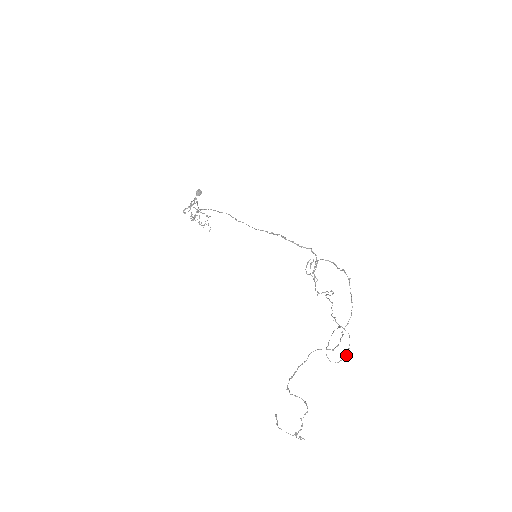
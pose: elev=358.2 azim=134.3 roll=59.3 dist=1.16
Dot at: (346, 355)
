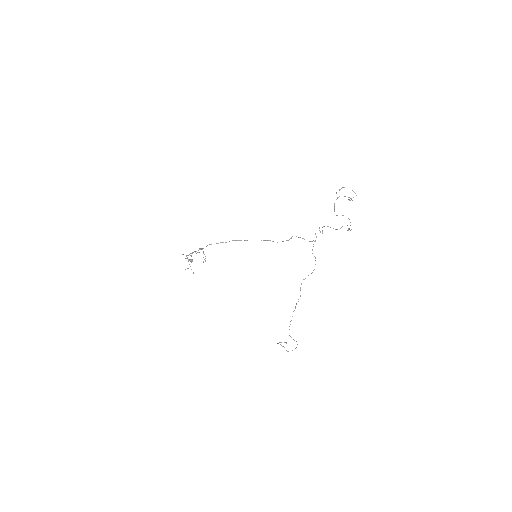
Dot at: (295, 348)
